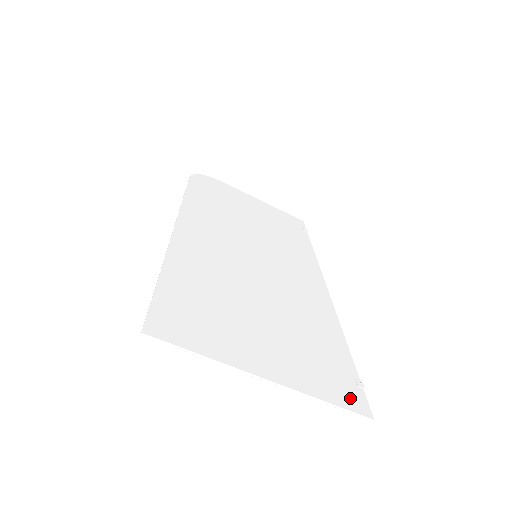
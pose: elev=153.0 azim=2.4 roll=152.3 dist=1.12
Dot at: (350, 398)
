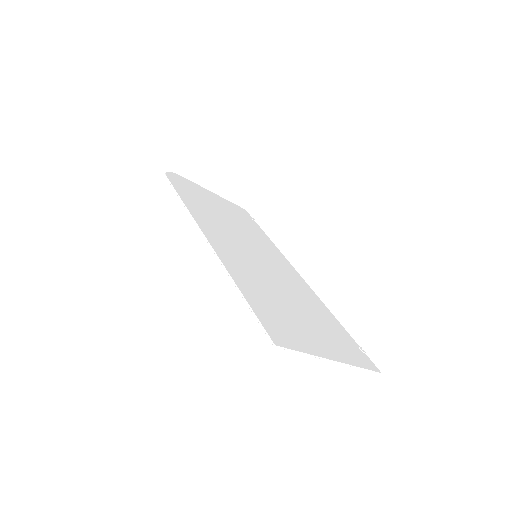
Dot at: (366, 362)
